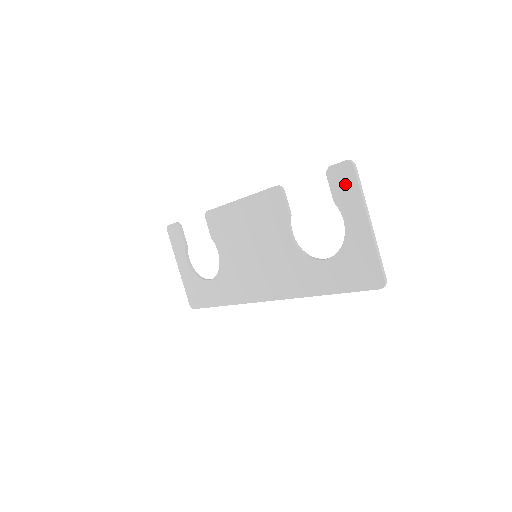
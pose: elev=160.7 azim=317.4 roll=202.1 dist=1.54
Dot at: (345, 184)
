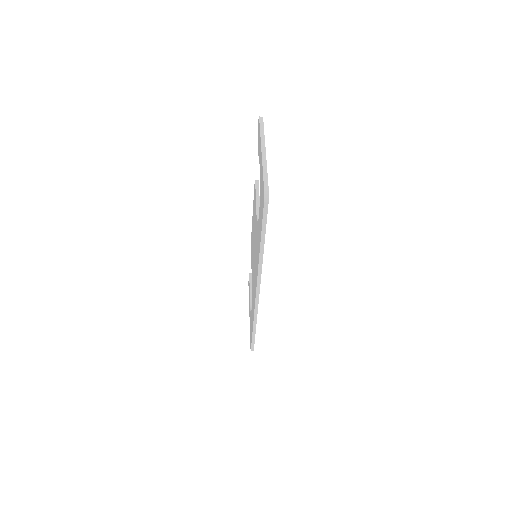
Dot at: occluded
